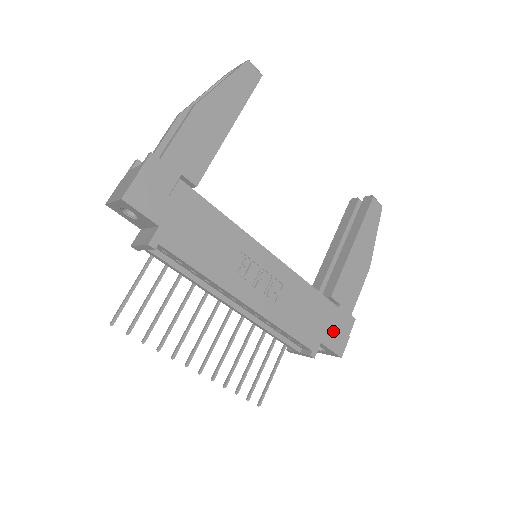
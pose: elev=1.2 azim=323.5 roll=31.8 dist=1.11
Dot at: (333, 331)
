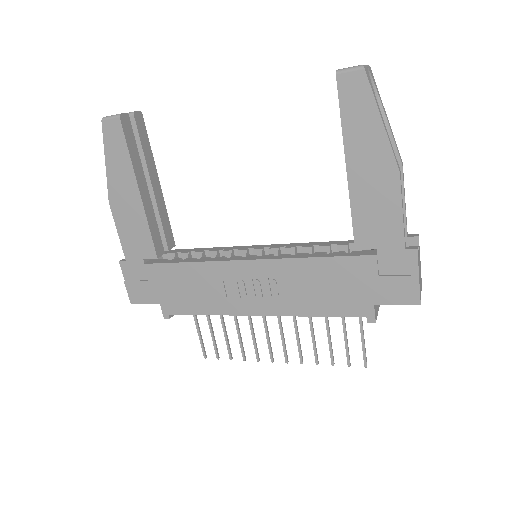
Dot at: (384, 284)
